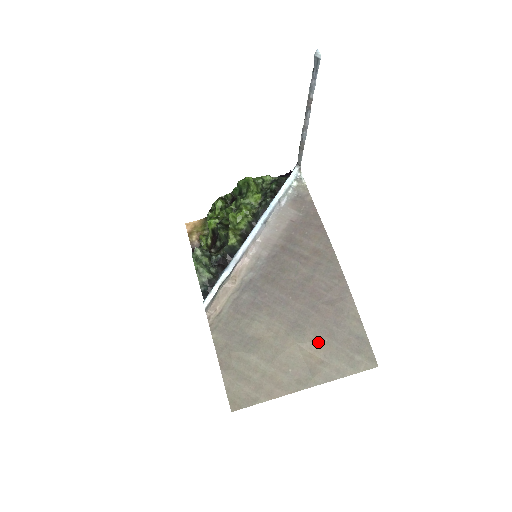
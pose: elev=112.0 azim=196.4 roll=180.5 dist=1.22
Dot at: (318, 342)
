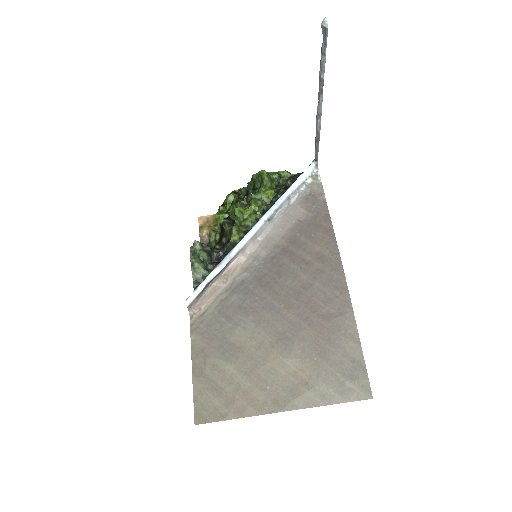
Dot at: (305, 360)
